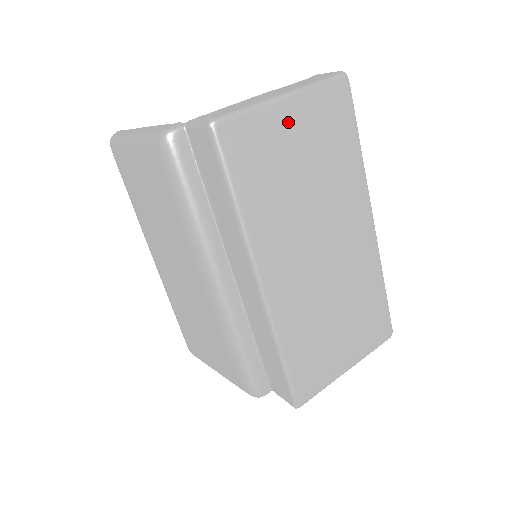
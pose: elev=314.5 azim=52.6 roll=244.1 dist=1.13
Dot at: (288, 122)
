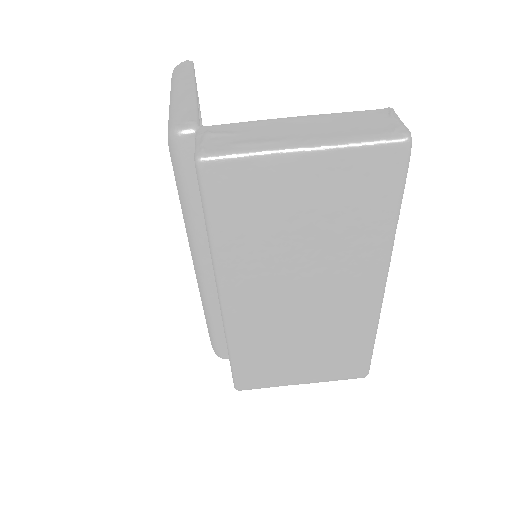
Dot at: (299, 177)
